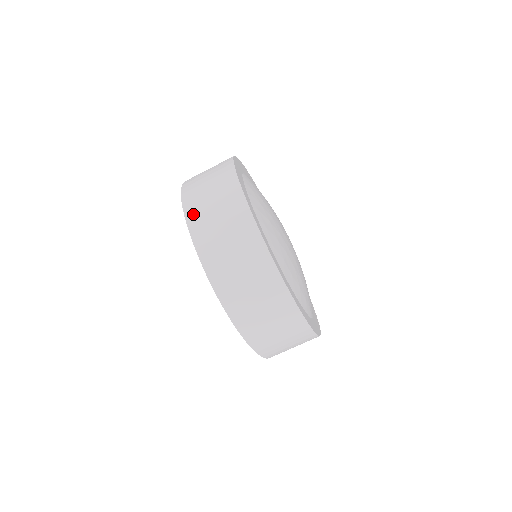
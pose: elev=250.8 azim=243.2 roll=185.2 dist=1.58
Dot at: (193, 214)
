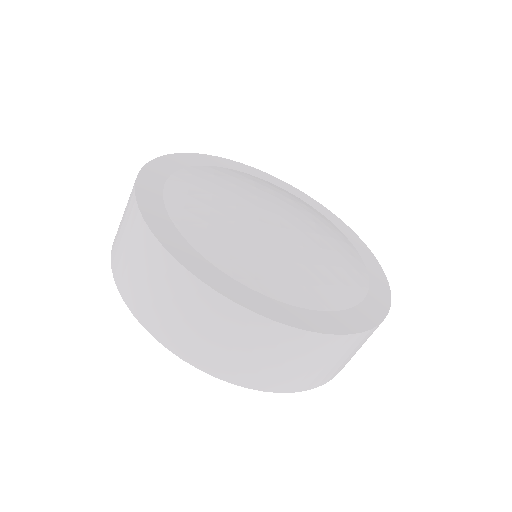
Dot at: (137, 306)
